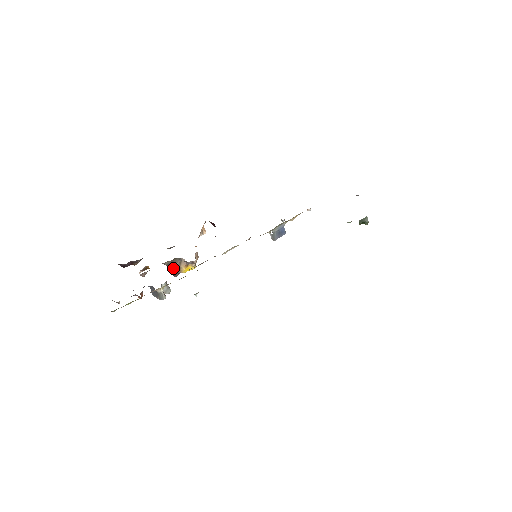
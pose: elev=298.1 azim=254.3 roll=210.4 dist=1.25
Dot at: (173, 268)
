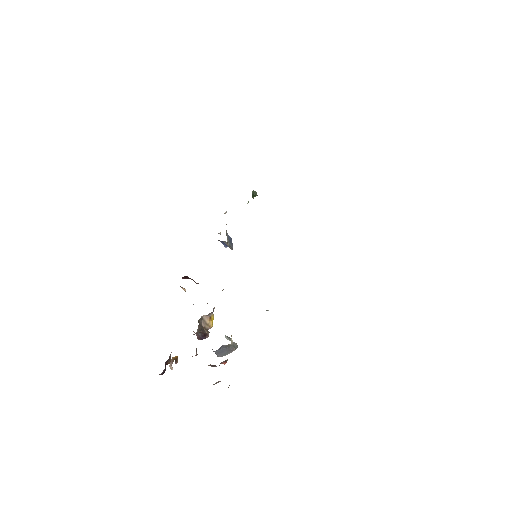
Dot at: (202, 331)
